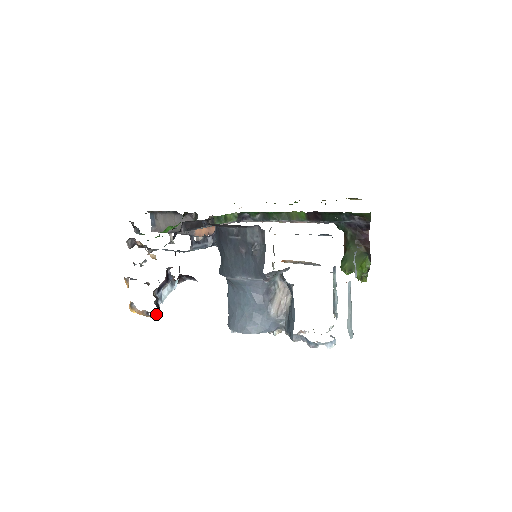
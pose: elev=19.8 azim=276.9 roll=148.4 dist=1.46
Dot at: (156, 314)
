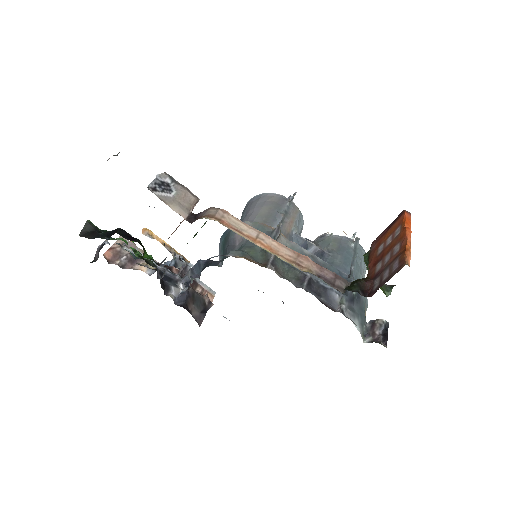
Dot at: occluded
